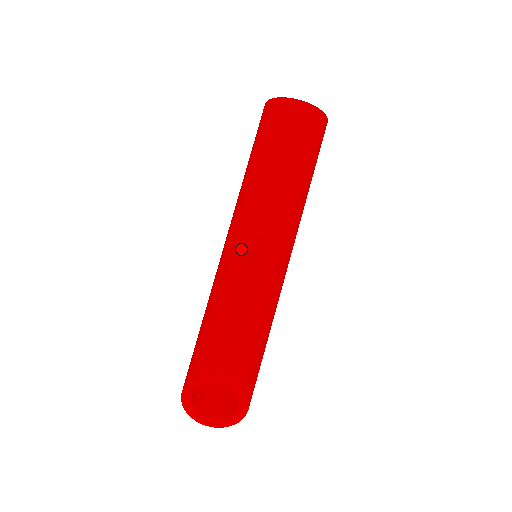
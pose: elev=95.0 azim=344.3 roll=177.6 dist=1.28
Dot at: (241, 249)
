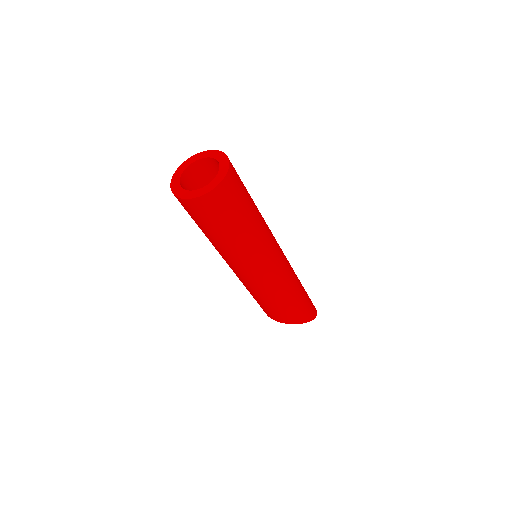
Dot at: occluded
